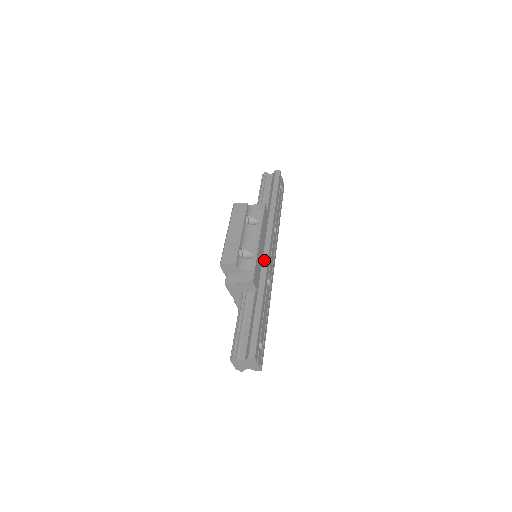
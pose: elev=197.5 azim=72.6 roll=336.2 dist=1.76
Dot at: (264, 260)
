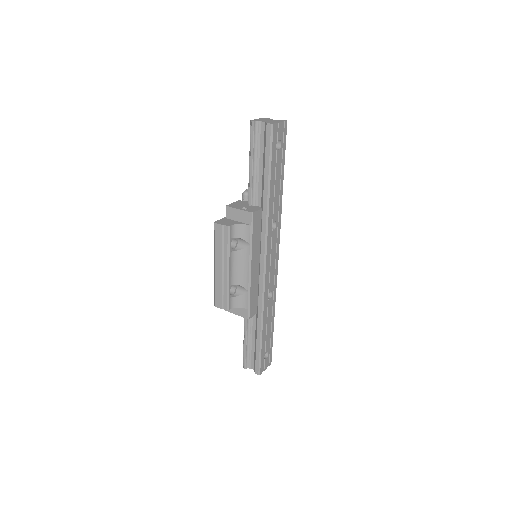
Dot at: (261, 283)
